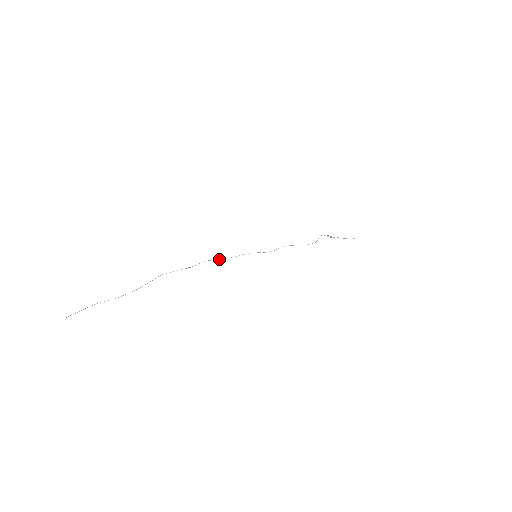
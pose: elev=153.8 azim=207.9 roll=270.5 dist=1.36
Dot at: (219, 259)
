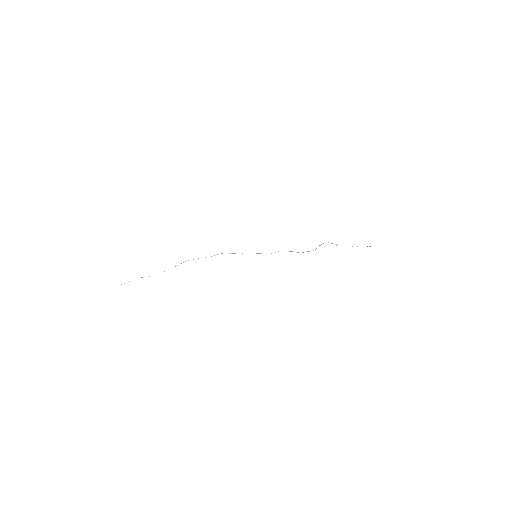
Dot at: (231, 253)
